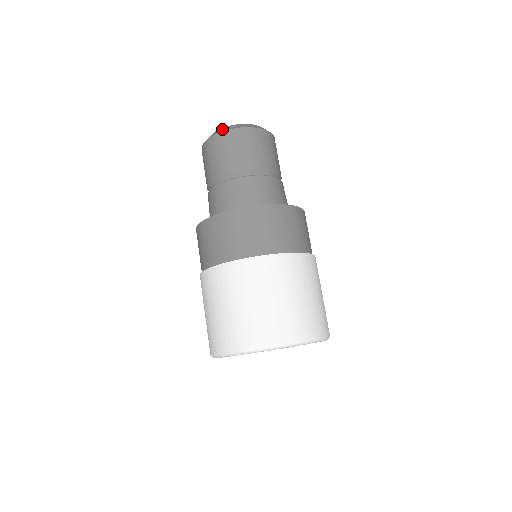
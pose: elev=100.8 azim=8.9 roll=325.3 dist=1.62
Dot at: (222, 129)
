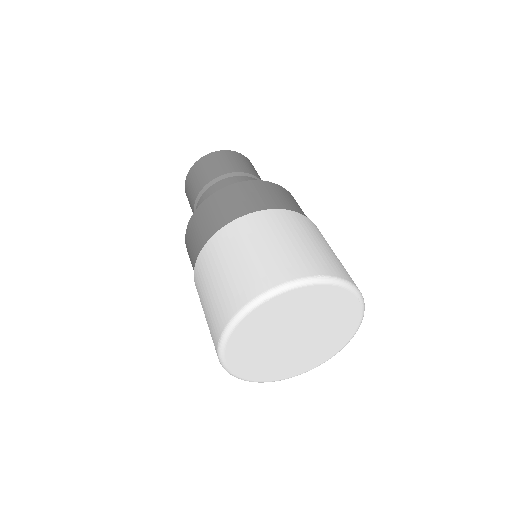
Dot at: occluded
